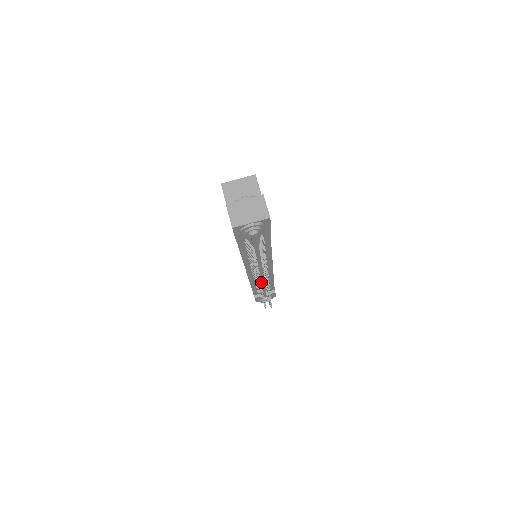
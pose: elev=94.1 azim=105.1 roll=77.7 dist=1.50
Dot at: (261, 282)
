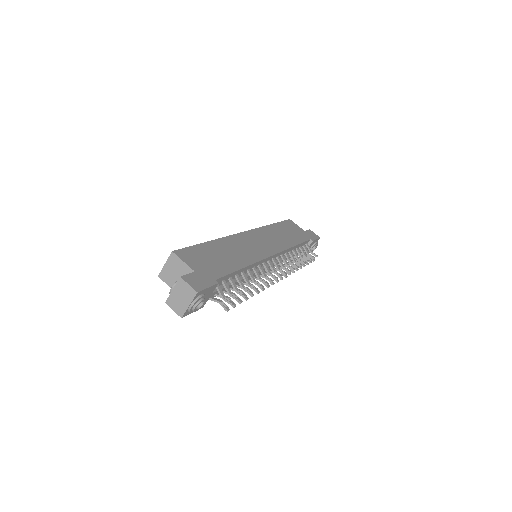
Dot at: occluded
